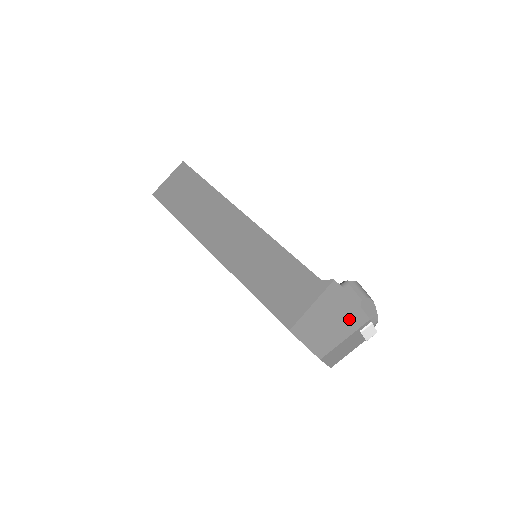
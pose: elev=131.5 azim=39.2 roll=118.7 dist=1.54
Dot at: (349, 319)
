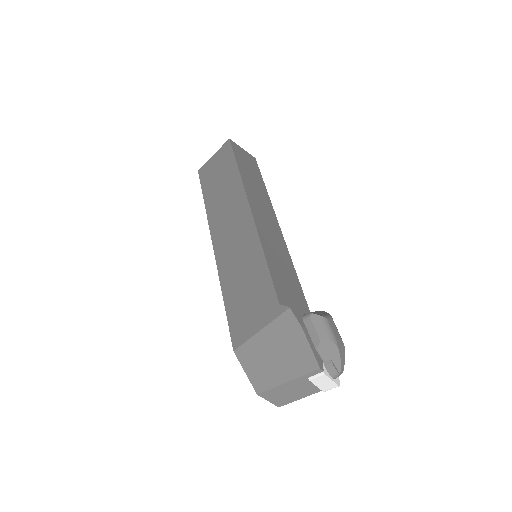
Dot at: (296, 360)
